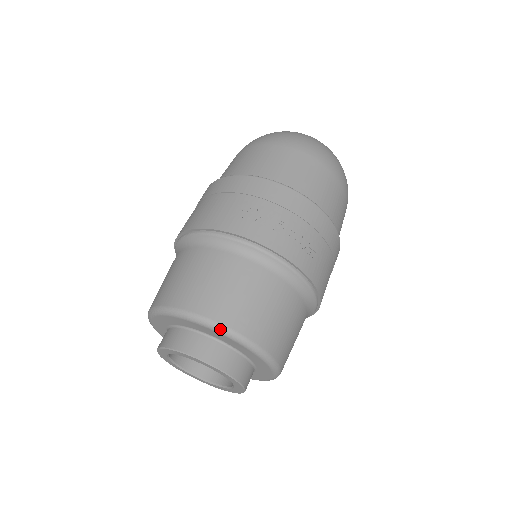
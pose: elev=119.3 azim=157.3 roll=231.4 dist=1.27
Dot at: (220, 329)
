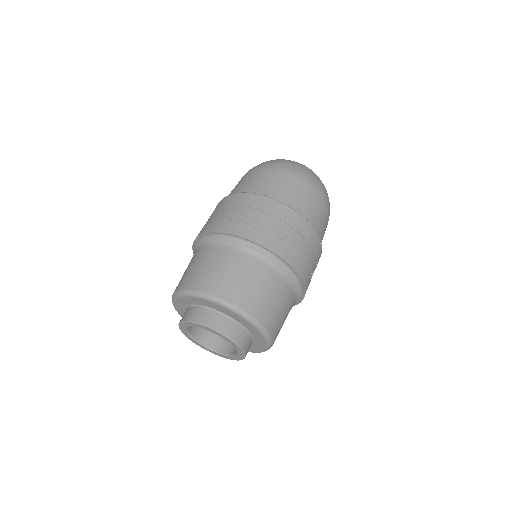
Dot at: (204, 296)
